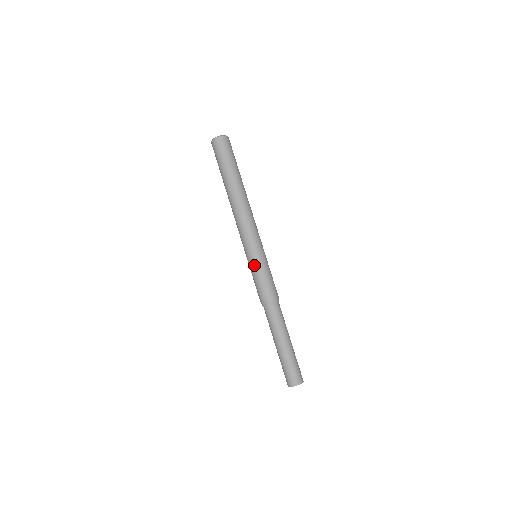
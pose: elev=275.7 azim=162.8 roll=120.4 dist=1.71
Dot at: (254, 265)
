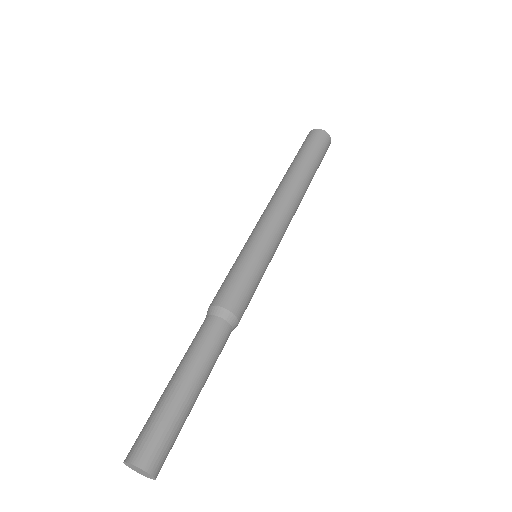
Dot at: (240, 256)
